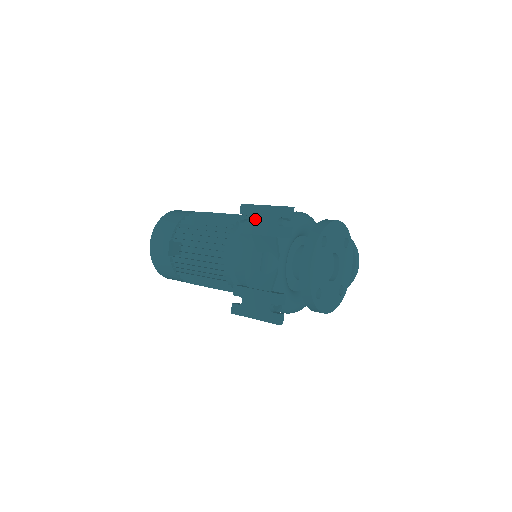
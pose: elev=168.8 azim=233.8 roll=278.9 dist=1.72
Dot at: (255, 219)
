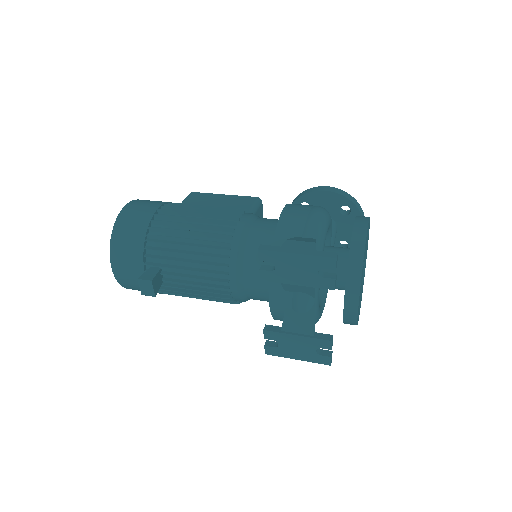
Dot at: (284, 268)
